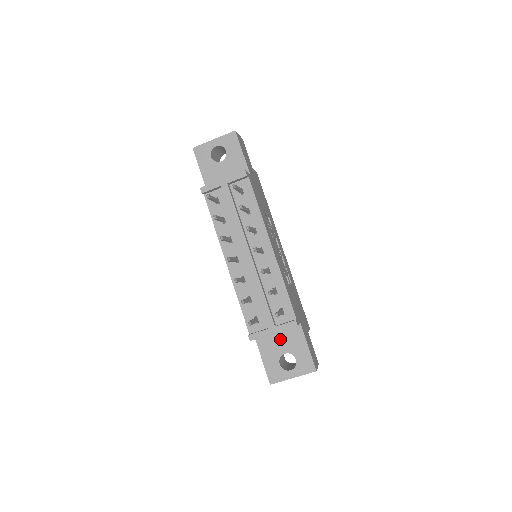
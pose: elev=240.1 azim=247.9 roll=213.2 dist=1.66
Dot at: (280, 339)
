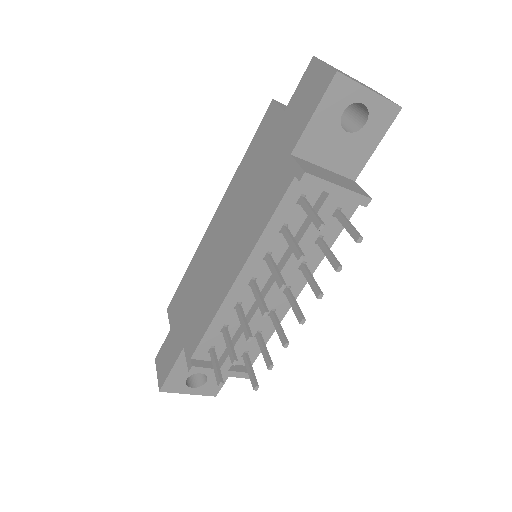
Dot at: occluded
